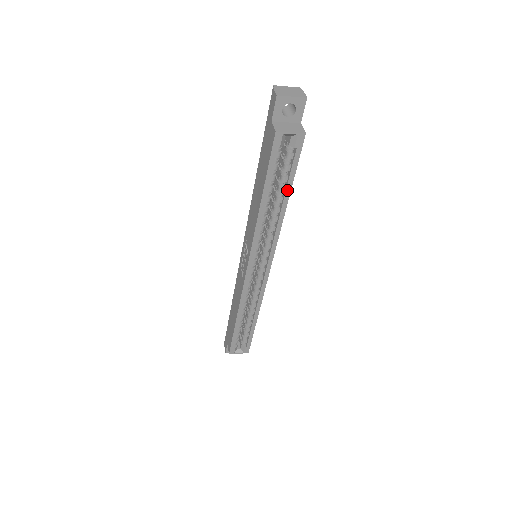
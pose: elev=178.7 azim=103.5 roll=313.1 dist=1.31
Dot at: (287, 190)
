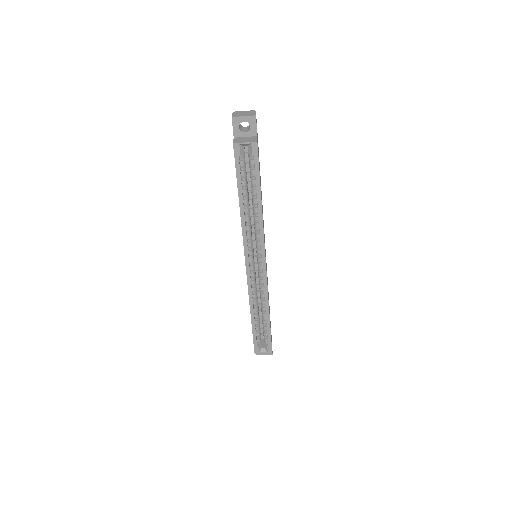
Dot at: (257, 191)
